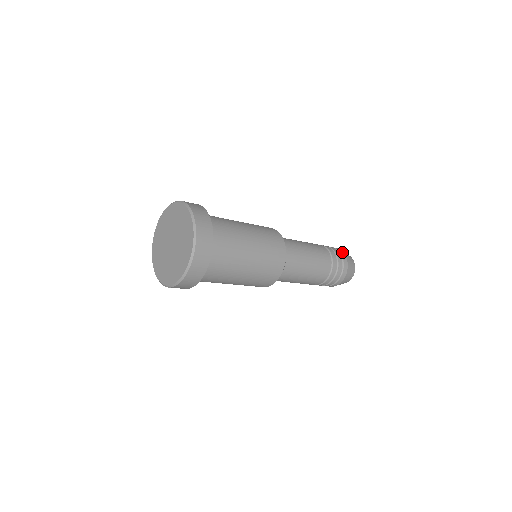
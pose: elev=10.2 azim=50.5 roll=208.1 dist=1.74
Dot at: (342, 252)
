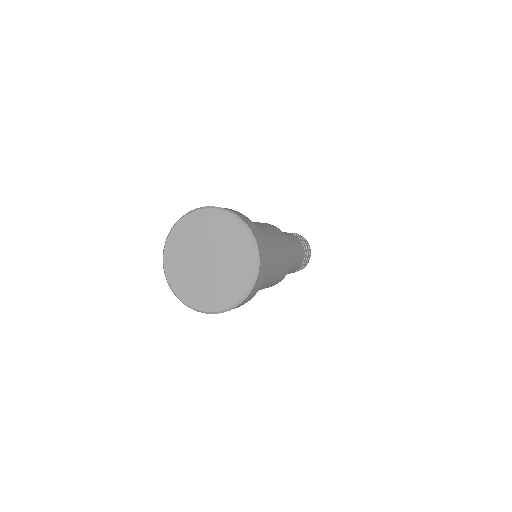
Dot at: occluded
